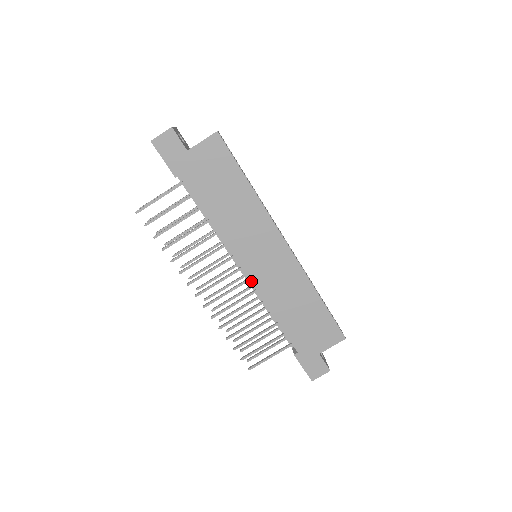
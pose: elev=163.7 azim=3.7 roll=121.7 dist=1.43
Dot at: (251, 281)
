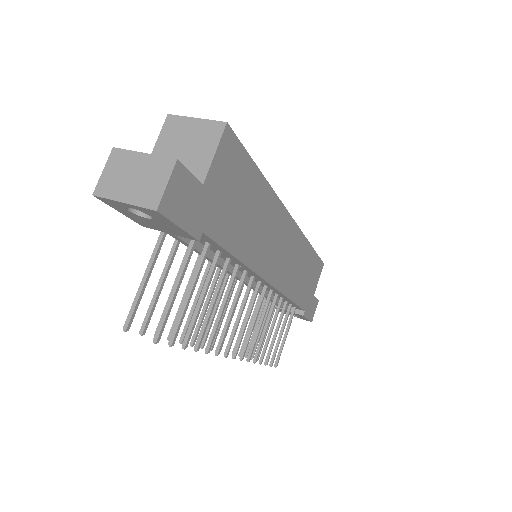
Dot at: (276, 288)
